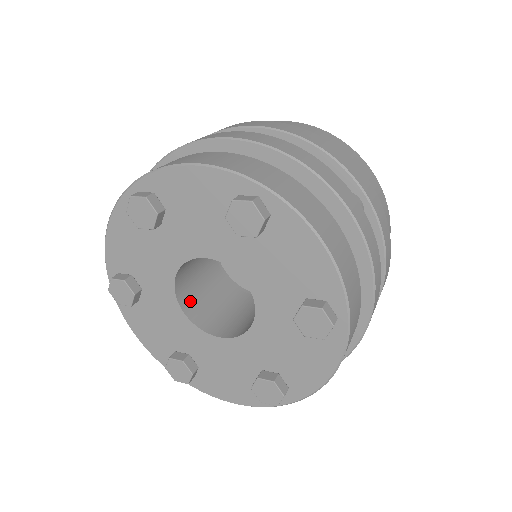
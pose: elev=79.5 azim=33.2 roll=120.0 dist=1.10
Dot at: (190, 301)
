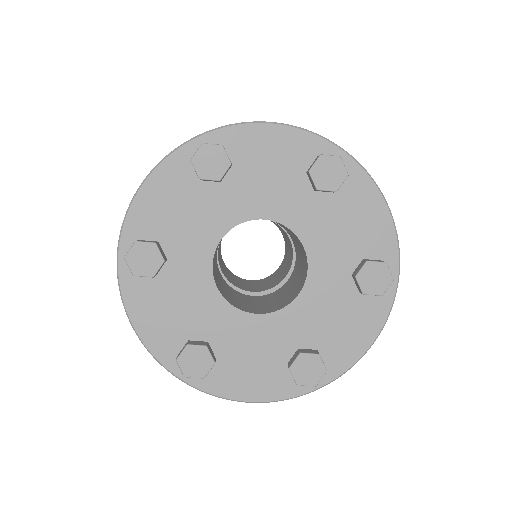
Dot at: (250, 309)
